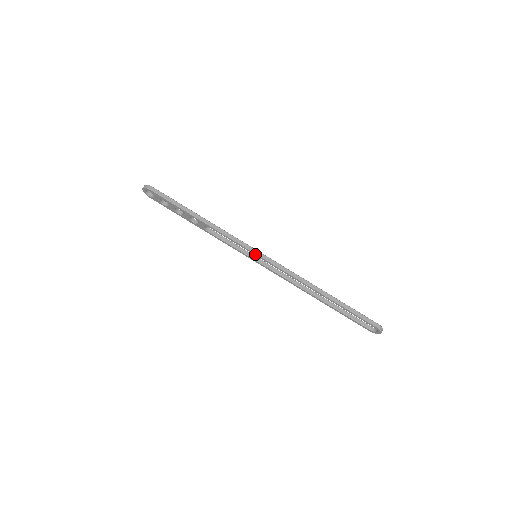
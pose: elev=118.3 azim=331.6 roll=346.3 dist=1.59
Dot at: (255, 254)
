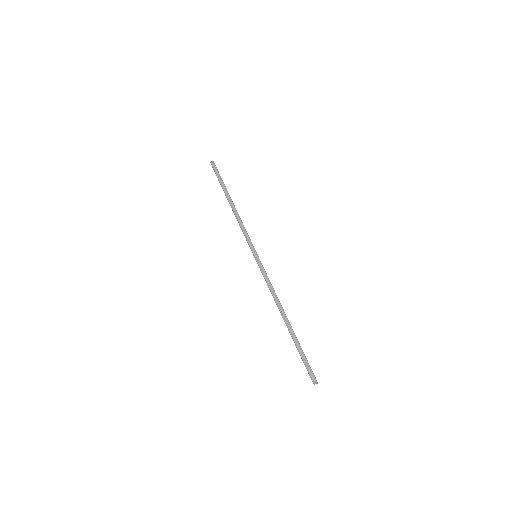
Dot at: (253, 253)
